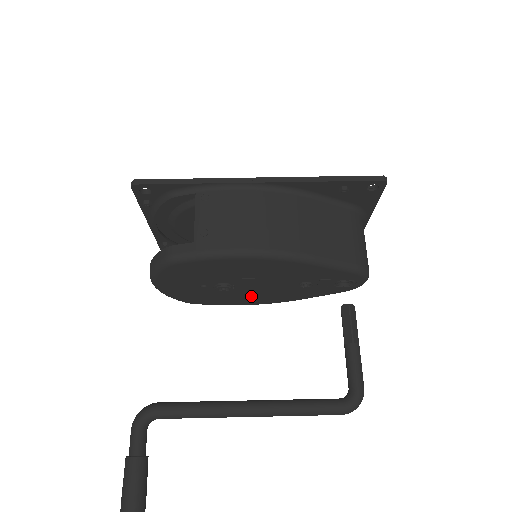
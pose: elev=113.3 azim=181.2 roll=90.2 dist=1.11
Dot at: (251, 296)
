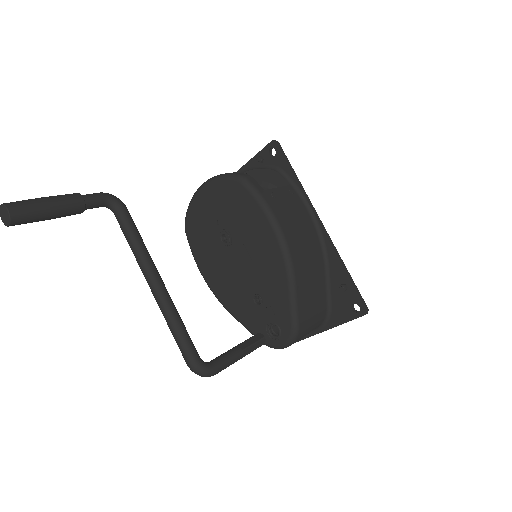
Dot at: (219, 270)
